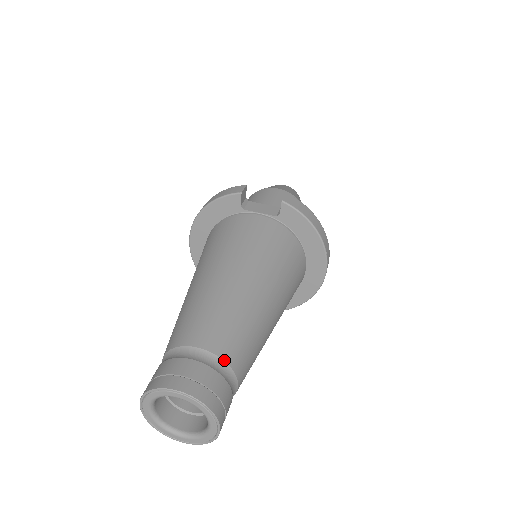
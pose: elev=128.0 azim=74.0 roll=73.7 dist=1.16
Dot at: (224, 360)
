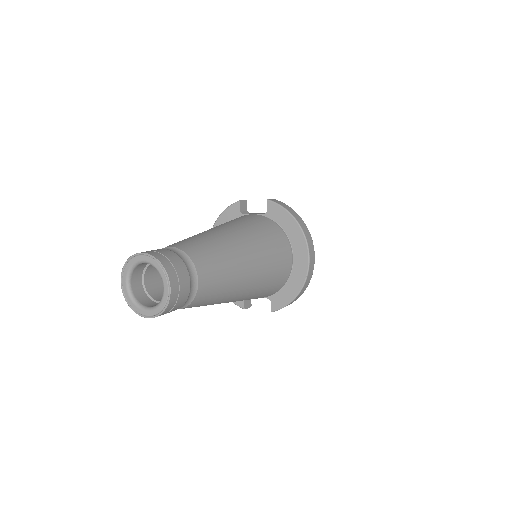
Dot at: (187, 254)
